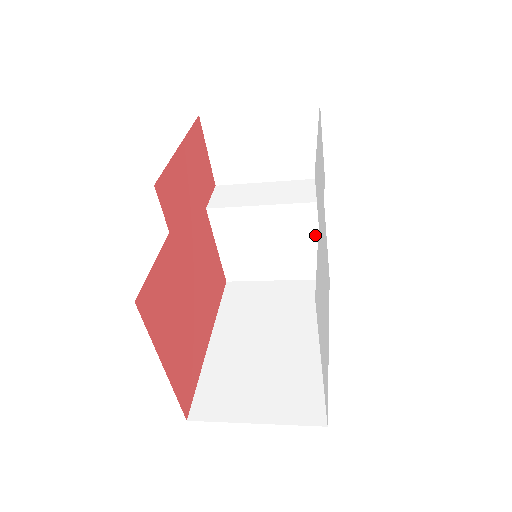
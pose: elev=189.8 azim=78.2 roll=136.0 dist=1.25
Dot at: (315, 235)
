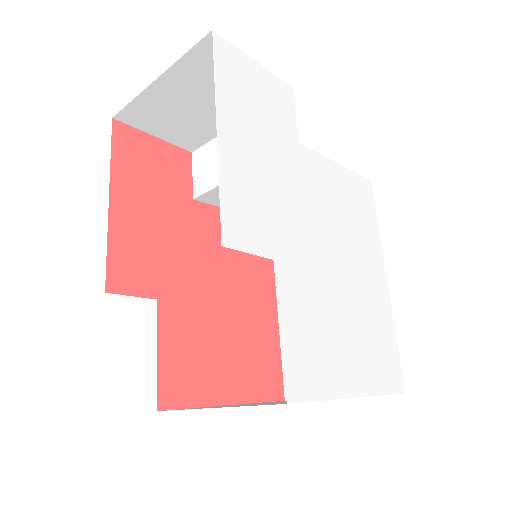
Dot at: occluded
